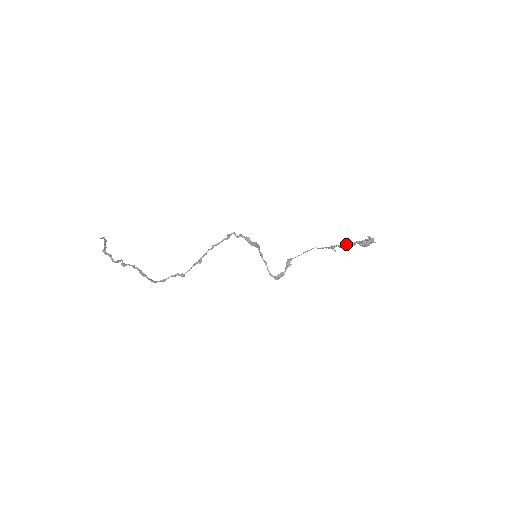
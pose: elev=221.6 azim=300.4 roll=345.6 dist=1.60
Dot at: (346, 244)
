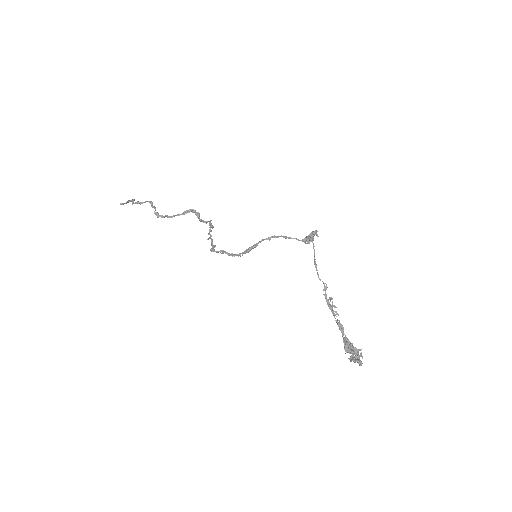
Dot at: occluded
